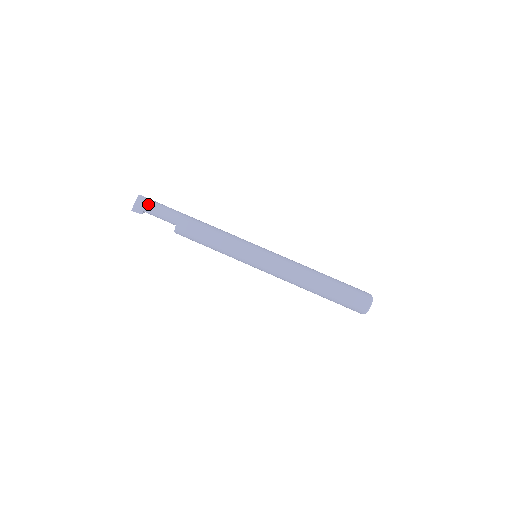
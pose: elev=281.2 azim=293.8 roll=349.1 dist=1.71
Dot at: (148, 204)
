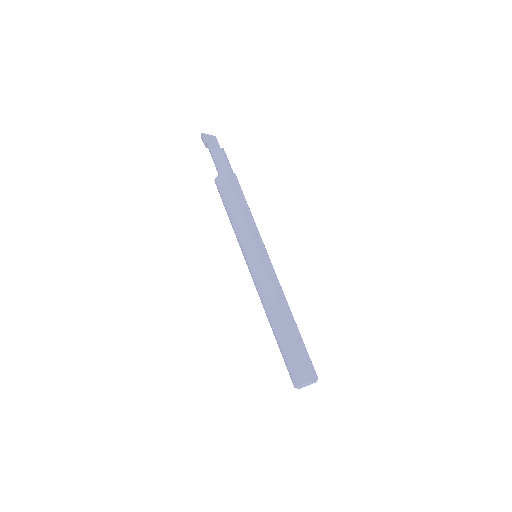
Dot at: (216, 146)
